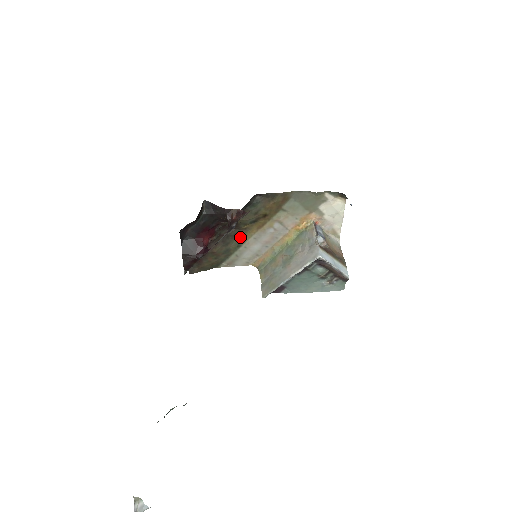
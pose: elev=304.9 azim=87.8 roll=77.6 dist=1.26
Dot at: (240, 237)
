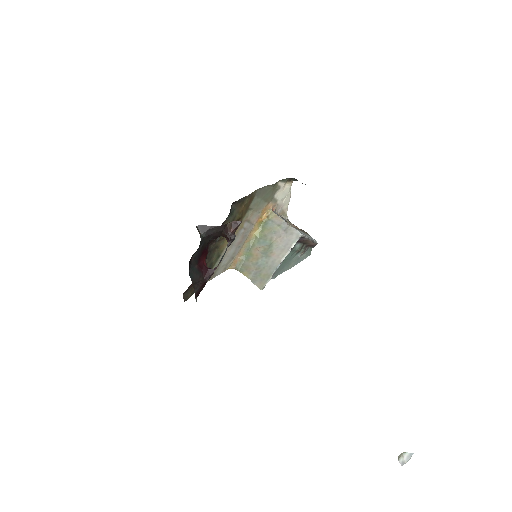
Dot at: (219, 248)
